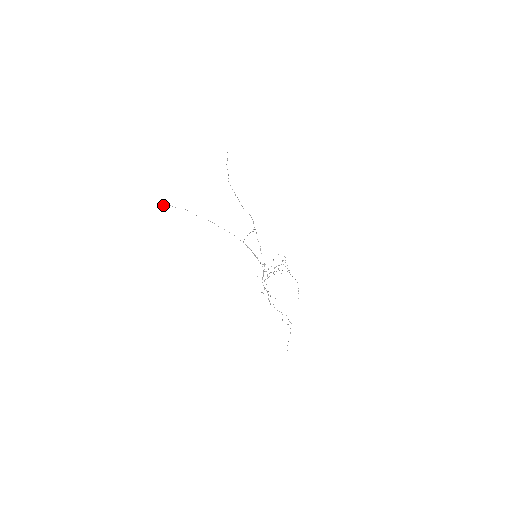
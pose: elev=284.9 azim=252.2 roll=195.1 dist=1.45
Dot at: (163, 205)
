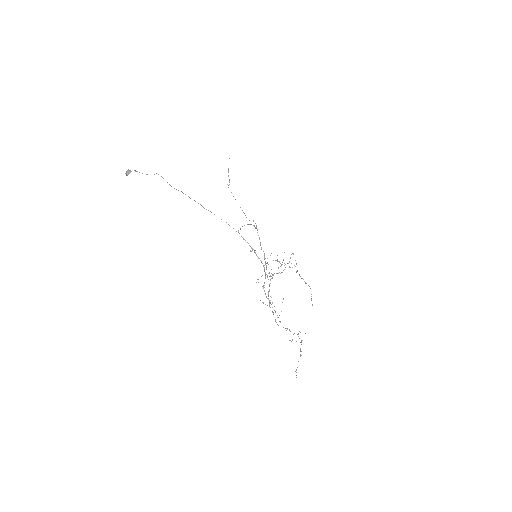
Dot at: (131, 171)
